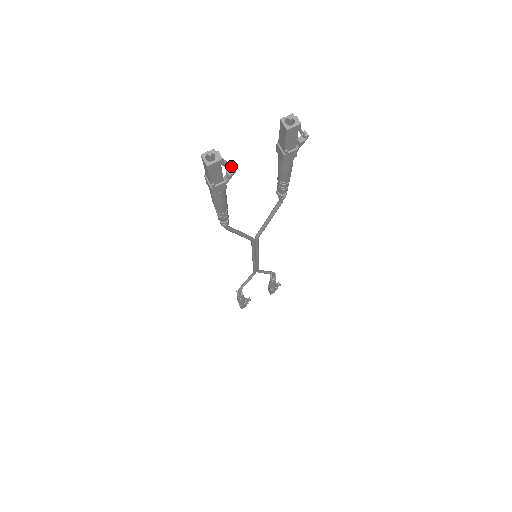
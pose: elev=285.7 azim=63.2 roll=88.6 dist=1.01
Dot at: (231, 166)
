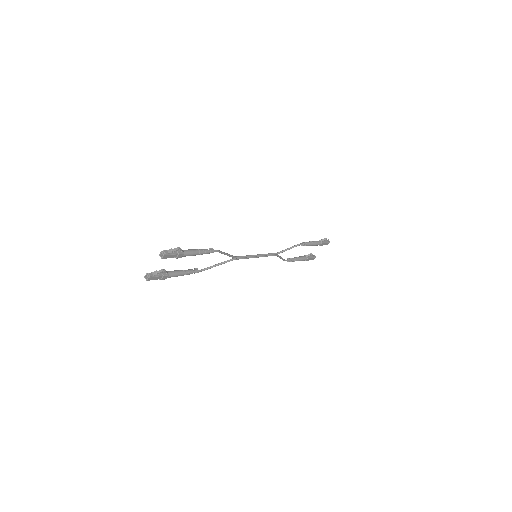
Dot at: (162, 270)
